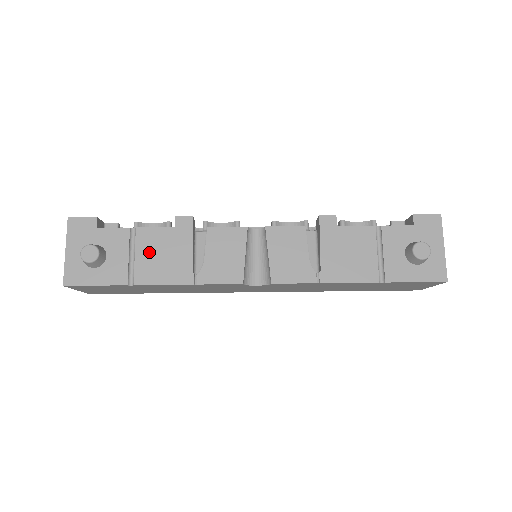
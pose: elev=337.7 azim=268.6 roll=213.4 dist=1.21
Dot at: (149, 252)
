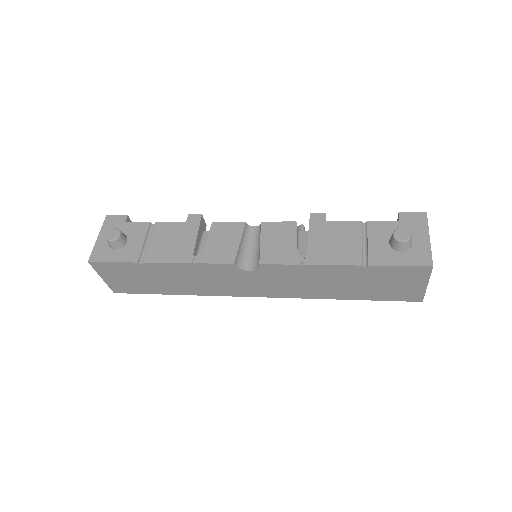
Dot at: (161, 239)
